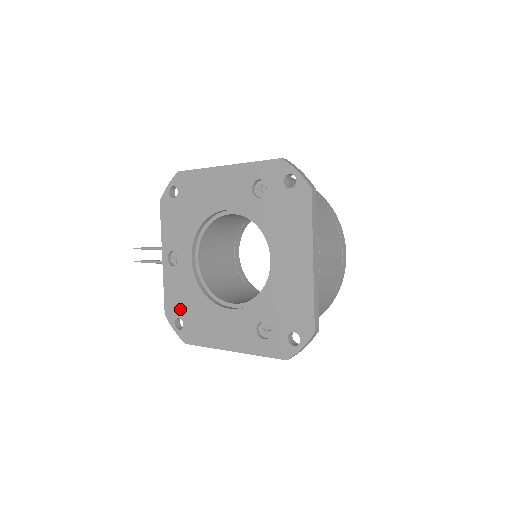
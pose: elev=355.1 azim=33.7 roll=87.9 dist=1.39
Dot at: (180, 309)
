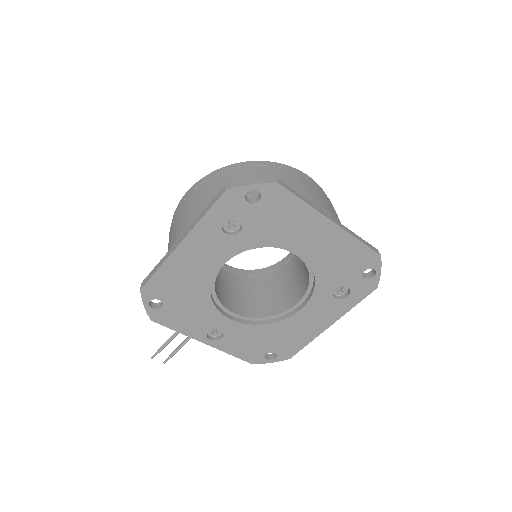
Dot at: (261, 350)
